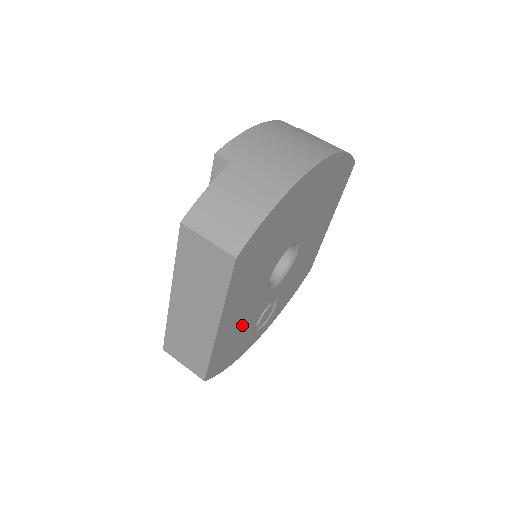
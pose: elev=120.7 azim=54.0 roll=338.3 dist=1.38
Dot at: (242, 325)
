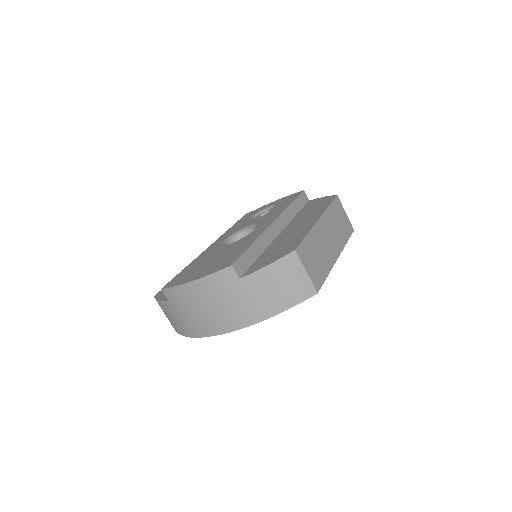
Dot at: occluded
